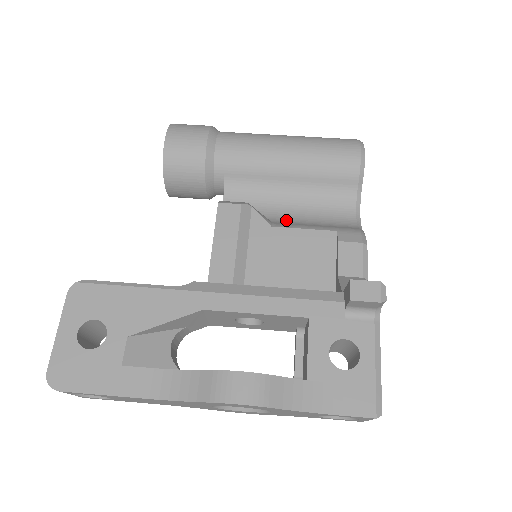
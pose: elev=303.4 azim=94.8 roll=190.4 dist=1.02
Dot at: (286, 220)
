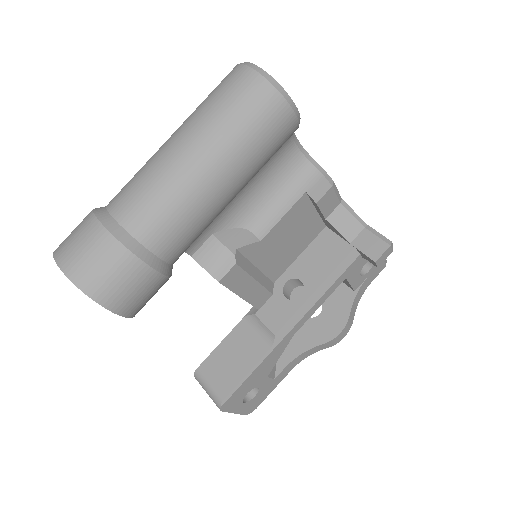
Dot at: (253, 214)
